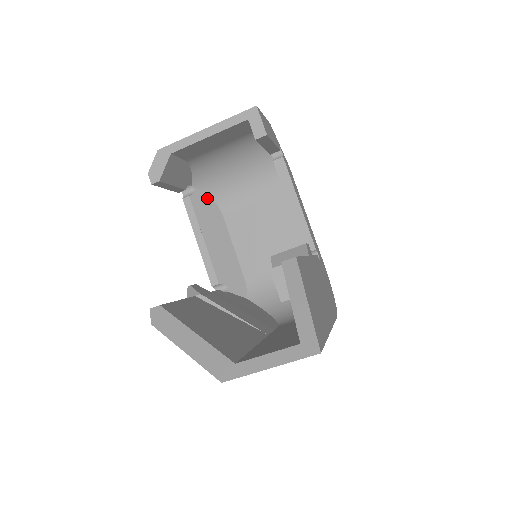
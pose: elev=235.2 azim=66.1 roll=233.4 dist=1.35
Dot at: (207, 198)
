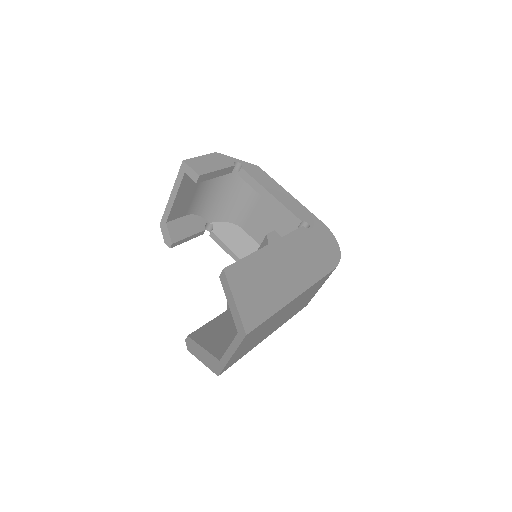
Dot at: (225, 224)
